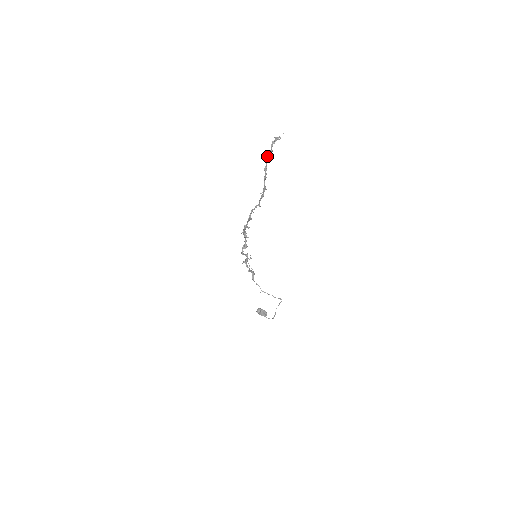
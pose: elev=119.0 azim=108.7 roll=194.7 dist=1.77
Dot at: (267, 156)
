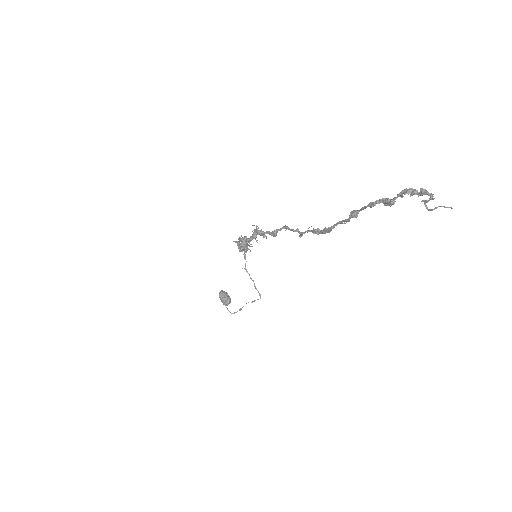
Dot at: (375, 202)
